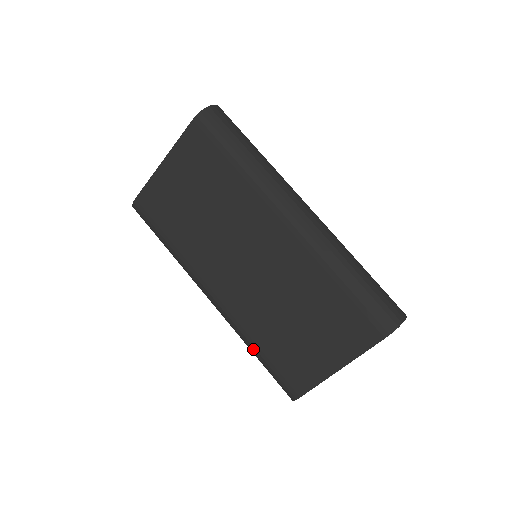
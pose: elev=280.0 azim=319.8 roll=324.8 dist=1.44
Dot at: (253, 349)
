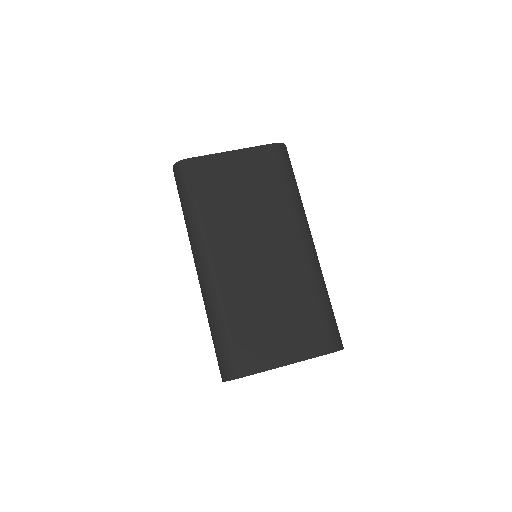
Dot at: (220, 322)
